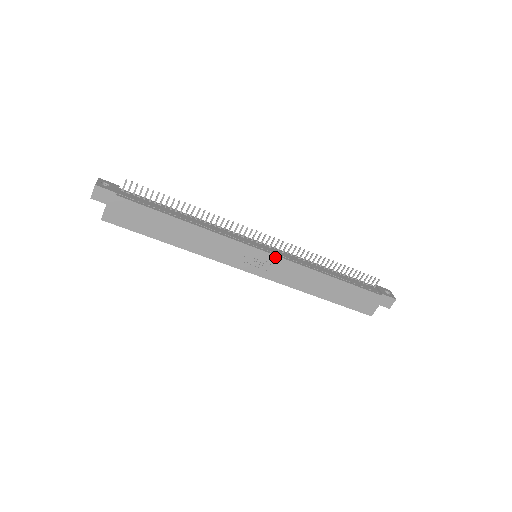
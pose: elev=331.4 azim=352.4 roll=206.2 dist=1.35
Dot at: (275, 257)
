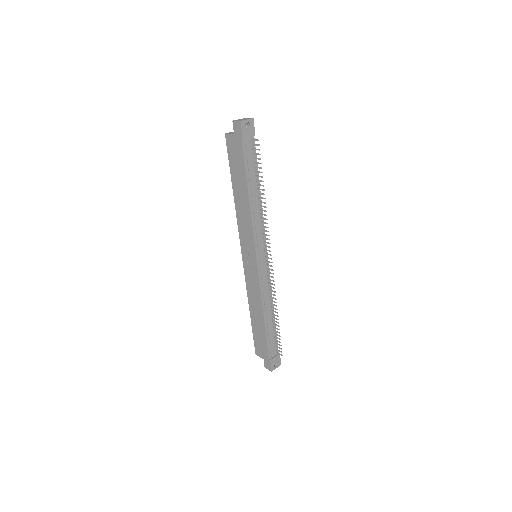
Dot at: (257, 272)
